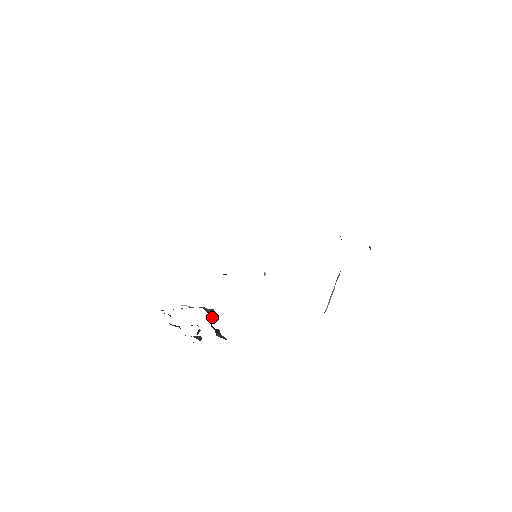
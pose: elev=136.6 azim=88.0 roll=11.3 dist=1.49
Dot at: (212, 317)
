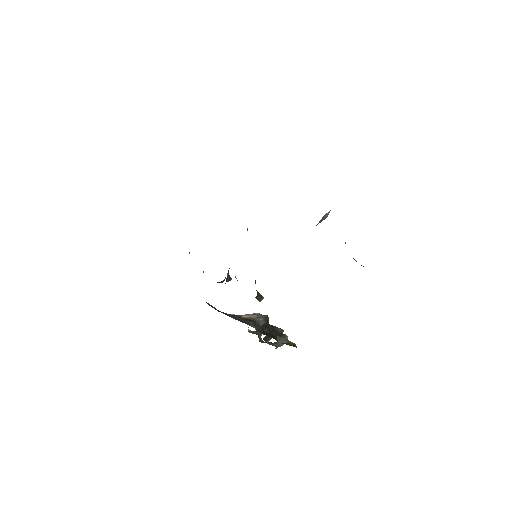
Dot at: (262, 323)
